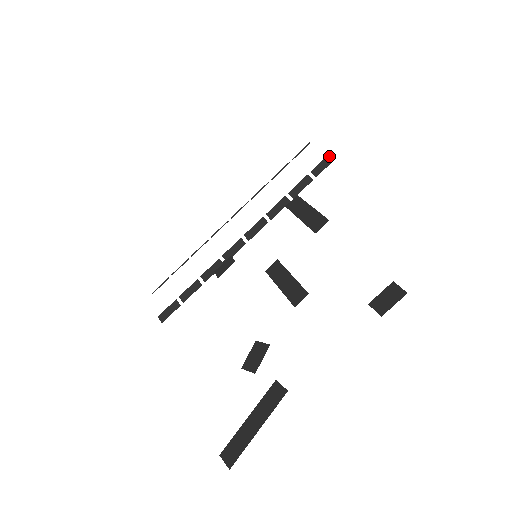
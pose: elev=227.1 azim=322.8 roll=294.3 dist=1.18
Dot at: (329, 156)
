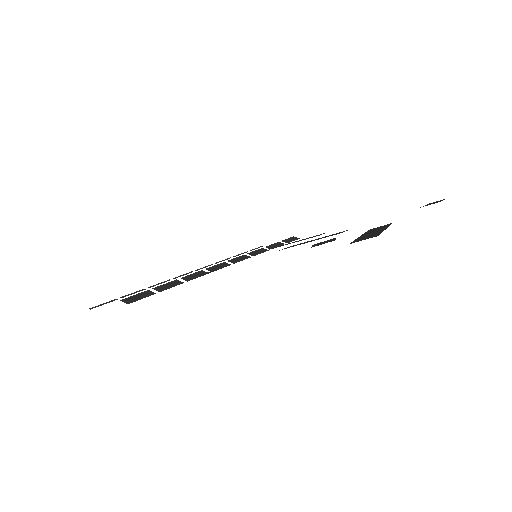
Dot at: (293, 237)
